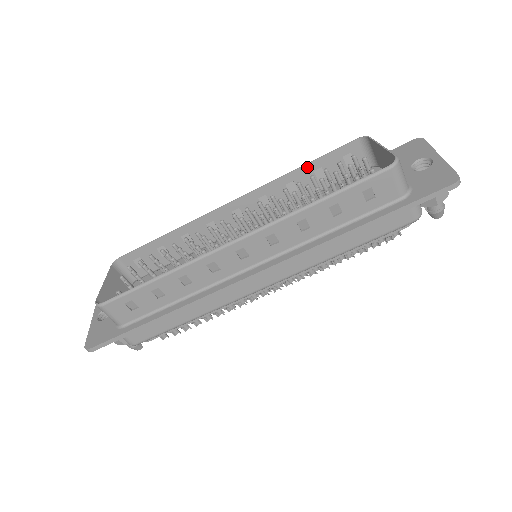
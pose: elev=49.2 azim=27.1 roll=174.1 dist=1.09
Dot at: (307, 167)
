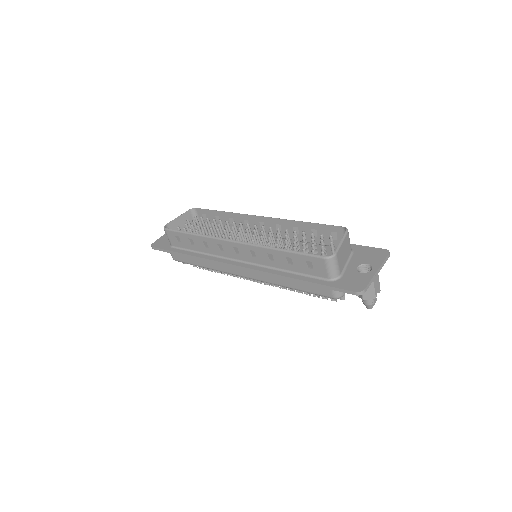
Dot at: (308, 224)
